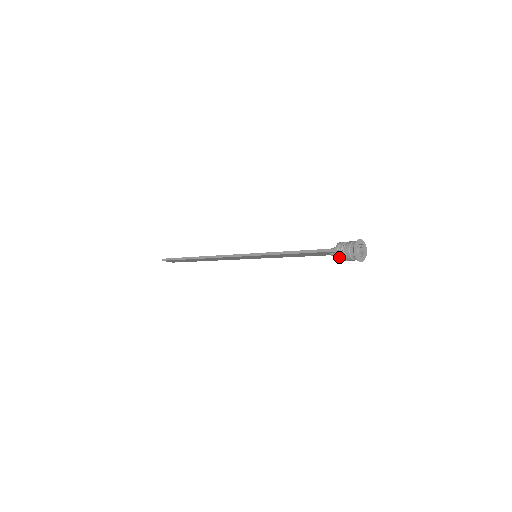
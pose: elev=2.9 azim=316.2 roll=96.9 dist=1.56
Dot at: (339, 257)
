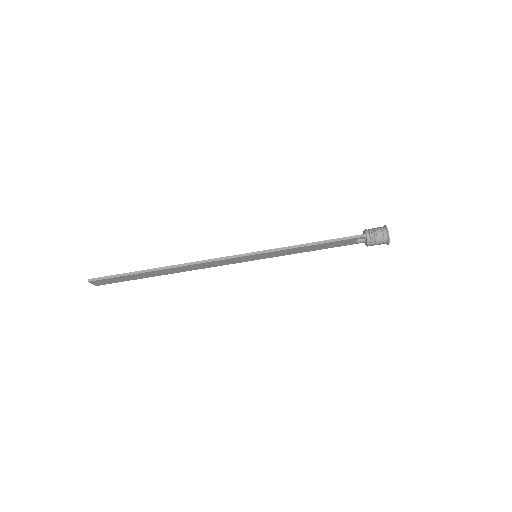
Dot at: (370, 241)
